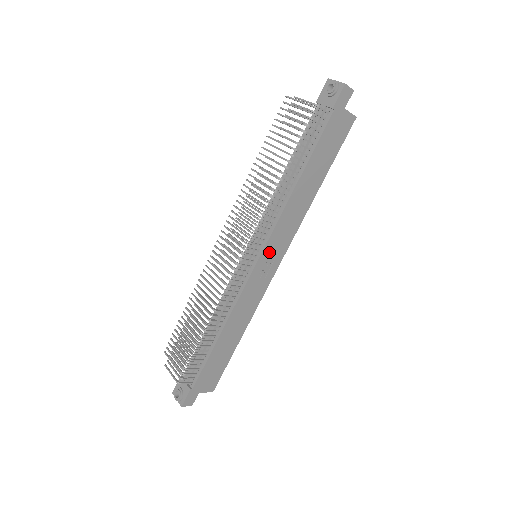
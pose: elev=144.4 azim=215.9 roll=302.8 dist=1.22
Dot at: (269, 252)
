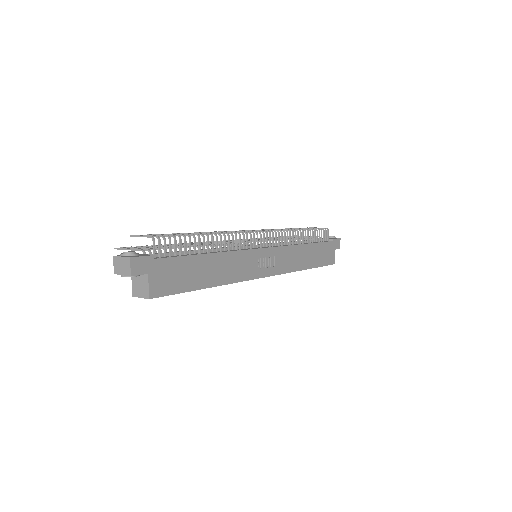
Dot at: (272, 256)
